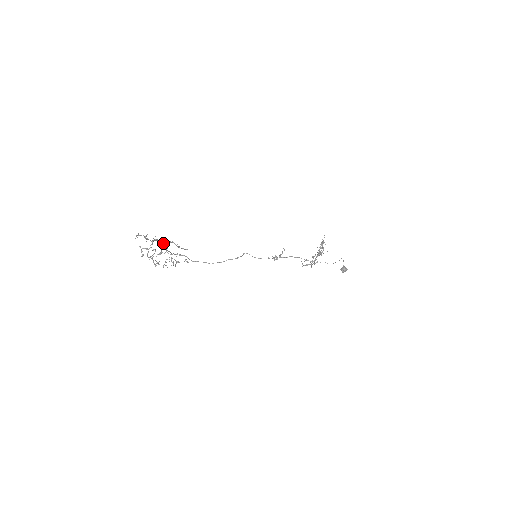
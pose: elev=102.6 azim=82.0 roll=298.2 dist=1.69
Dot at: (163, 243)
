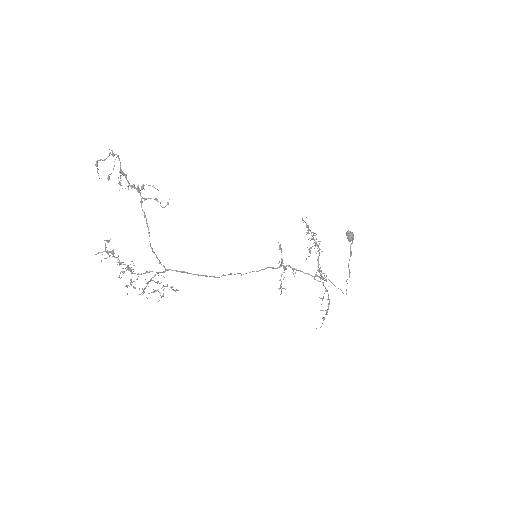
Dot at: (134, 187)
